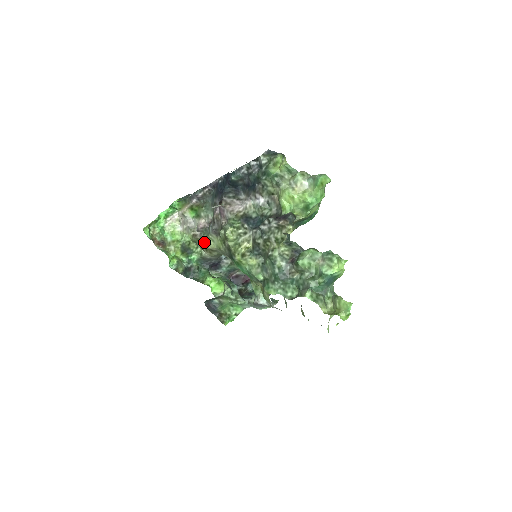
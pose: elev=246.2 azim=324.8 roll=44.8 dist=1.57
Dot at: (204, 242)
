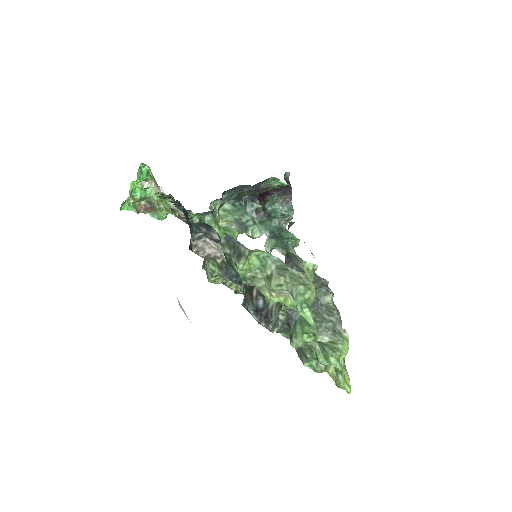
Dot at: occluded
